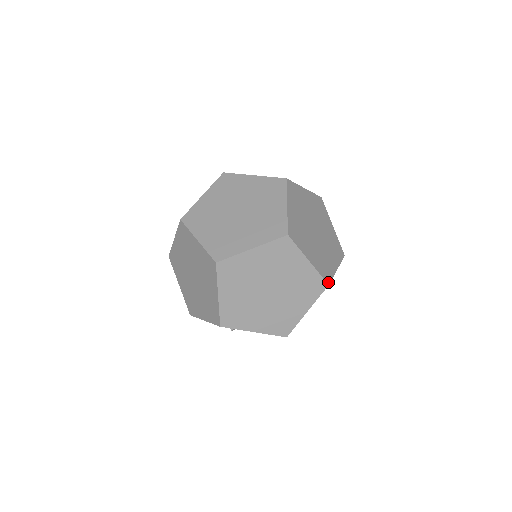
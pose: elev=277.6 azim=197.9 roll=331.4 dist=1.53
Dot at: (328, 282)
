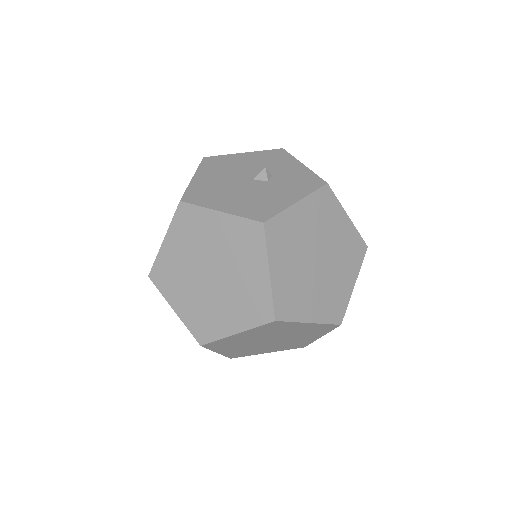
Dot at: (340, 321)
